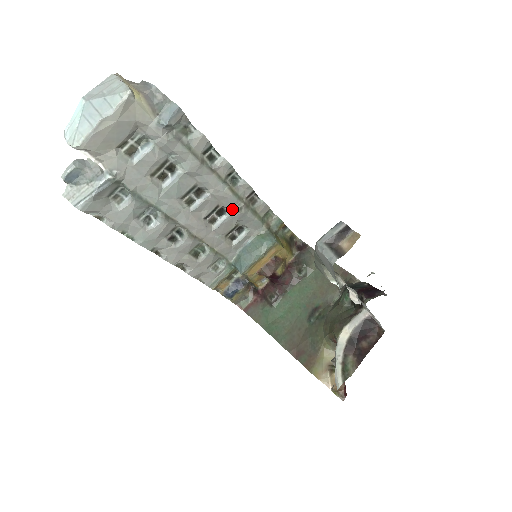
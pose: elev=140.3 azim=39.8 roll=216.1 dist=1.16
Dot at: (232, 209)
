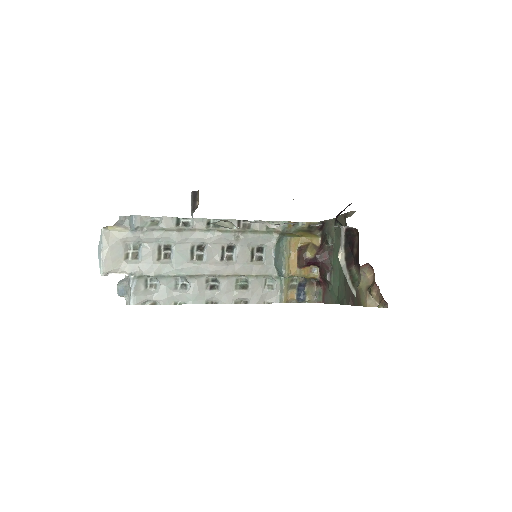
Dot at: (234, 242)
